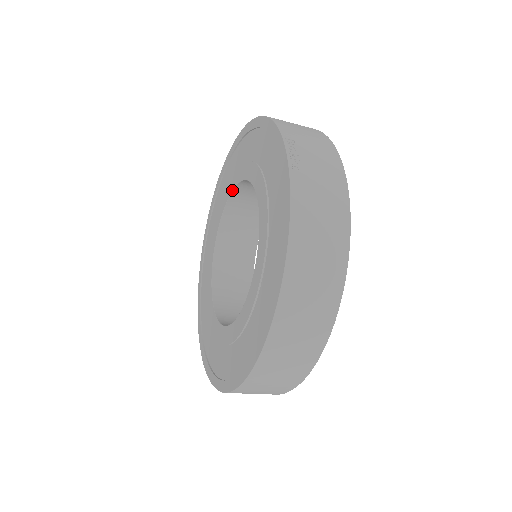
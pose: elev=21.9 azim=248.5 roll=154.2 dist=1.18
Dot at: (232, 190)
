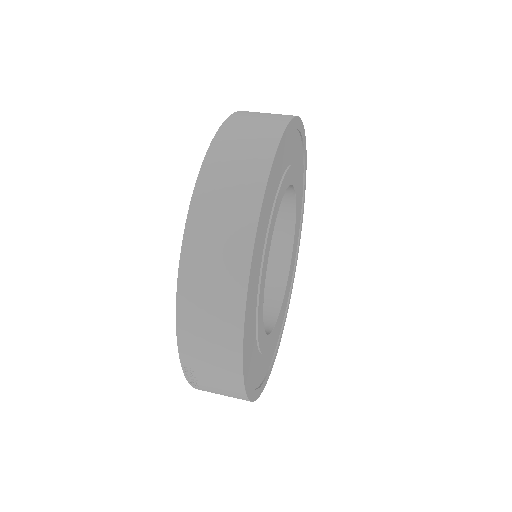
Dot at: occluded
